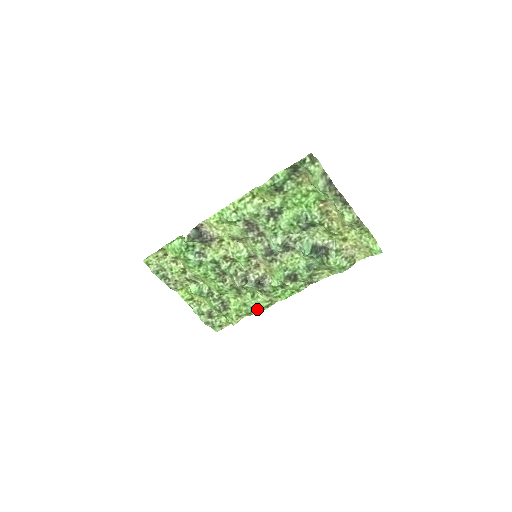
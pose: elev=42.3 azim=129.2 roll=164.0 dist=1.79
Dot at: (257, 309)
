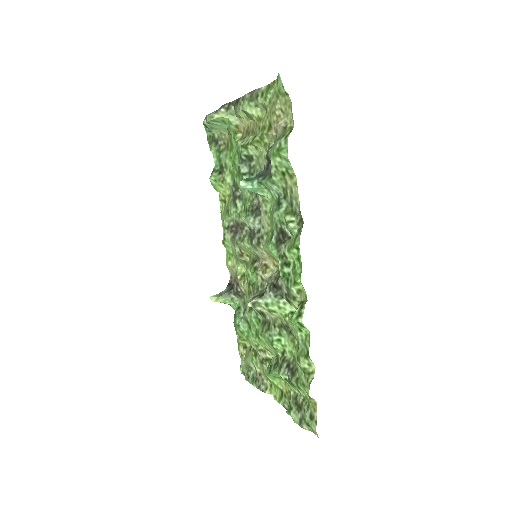
Dot at: (308, 337)
